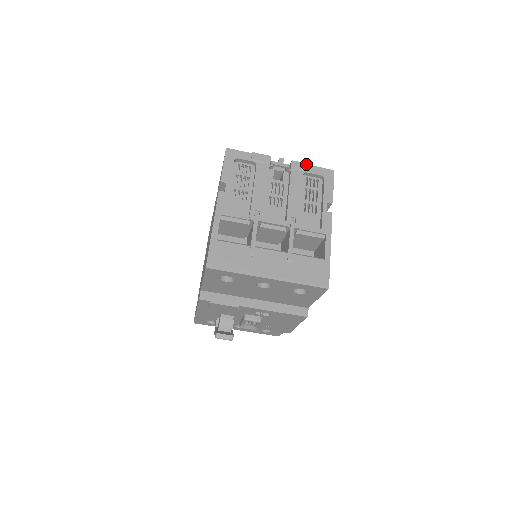
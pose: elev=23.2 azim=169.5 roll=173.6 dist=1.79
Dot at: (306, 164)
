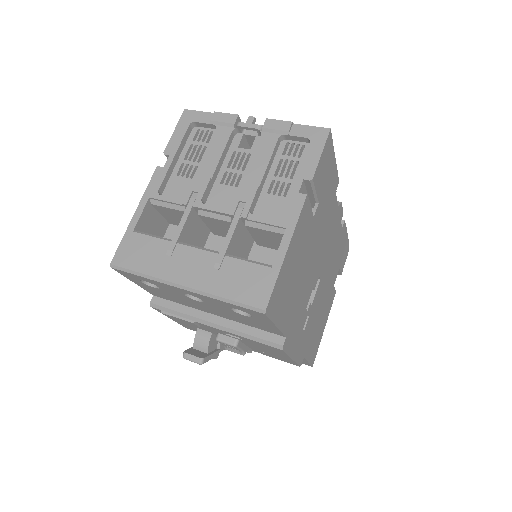
Dot at: (286, 122)
